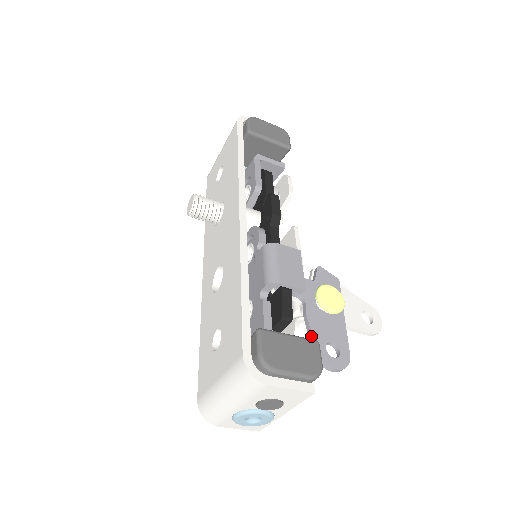
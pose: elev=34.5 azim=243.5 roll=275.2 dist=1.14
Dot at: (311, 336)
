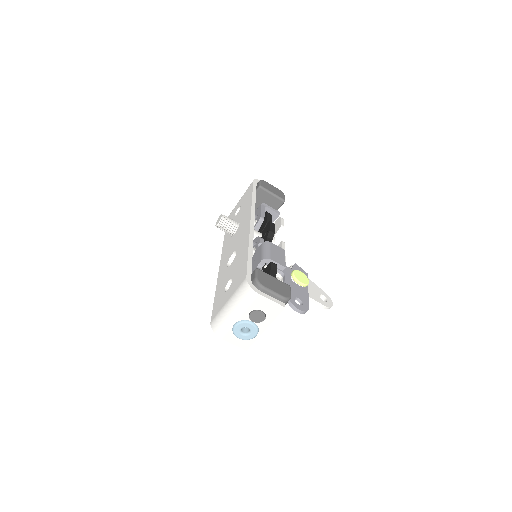
Dot at: occluded
